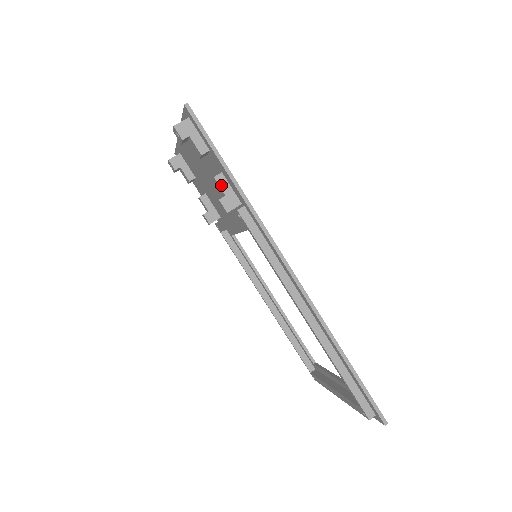
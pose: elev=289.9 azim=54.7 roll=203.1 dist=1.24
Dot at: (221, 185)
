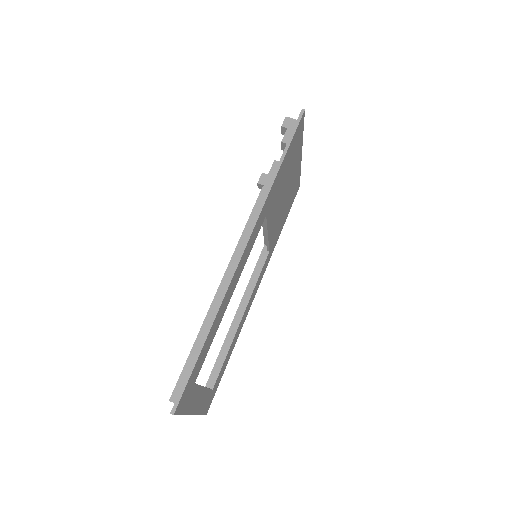
Dot at: (273, 167)
